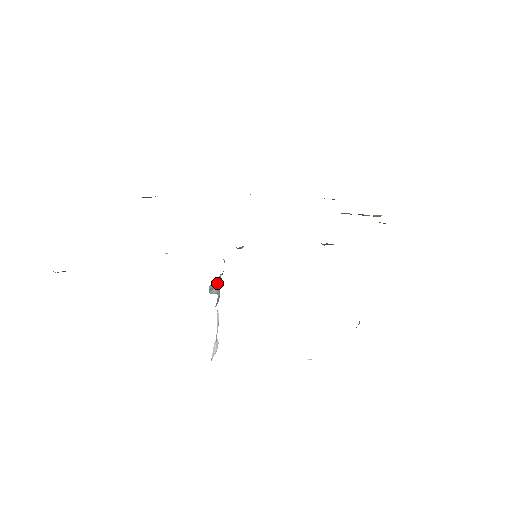
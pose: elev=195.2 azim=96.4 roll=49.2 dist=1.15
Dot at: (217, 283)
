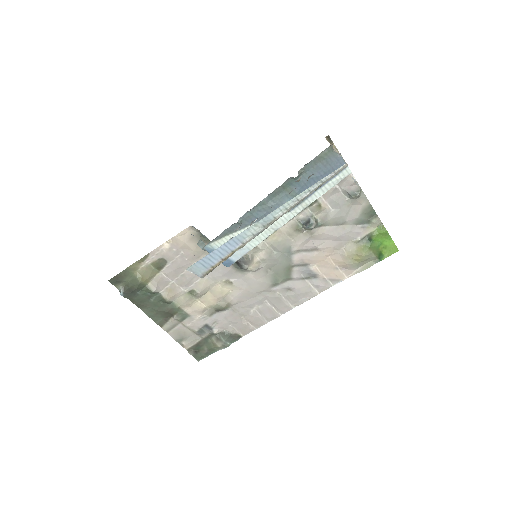
Dot at: occluded
